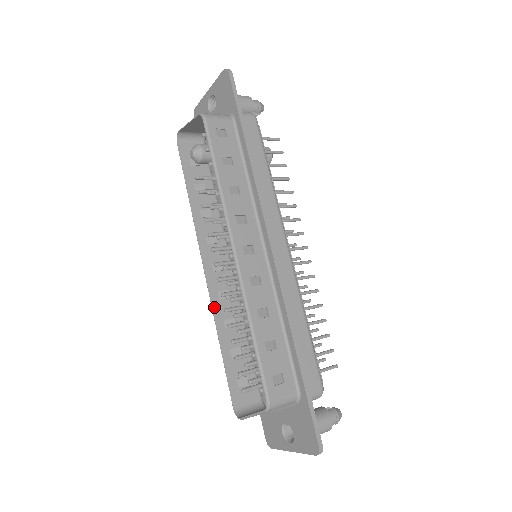
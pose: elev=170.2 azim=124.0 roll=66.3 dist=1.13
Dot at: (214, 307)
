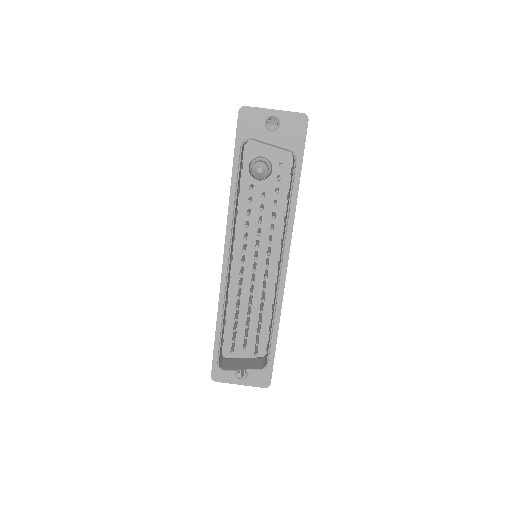
Dot at: (226, 292)
